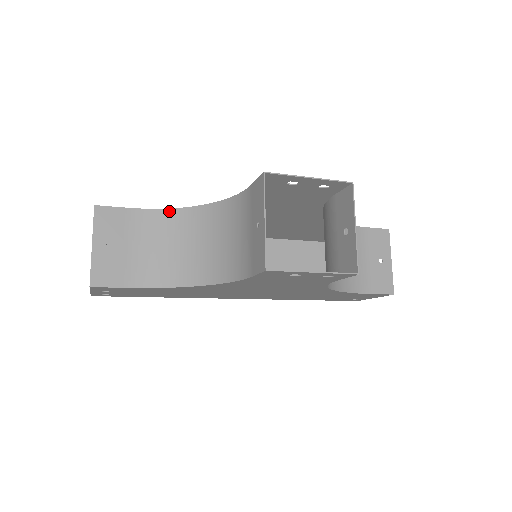
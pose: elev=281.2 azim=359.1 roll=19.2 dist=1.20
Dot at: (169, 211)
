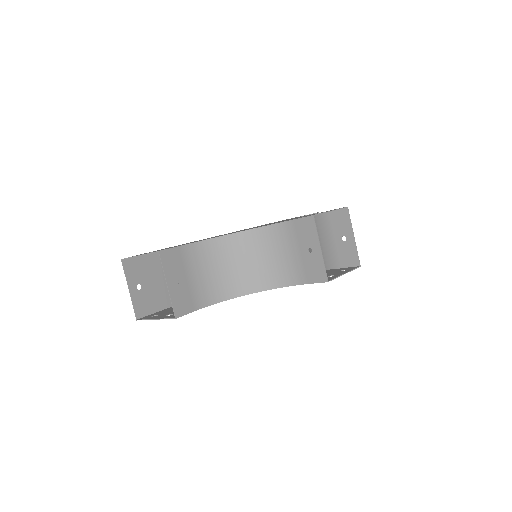
Dot at: (210, 241)
